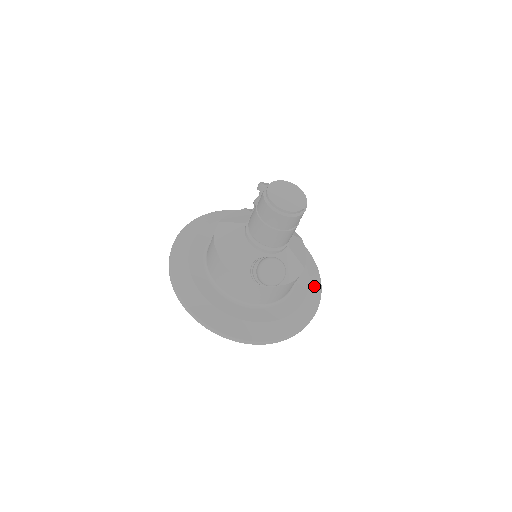
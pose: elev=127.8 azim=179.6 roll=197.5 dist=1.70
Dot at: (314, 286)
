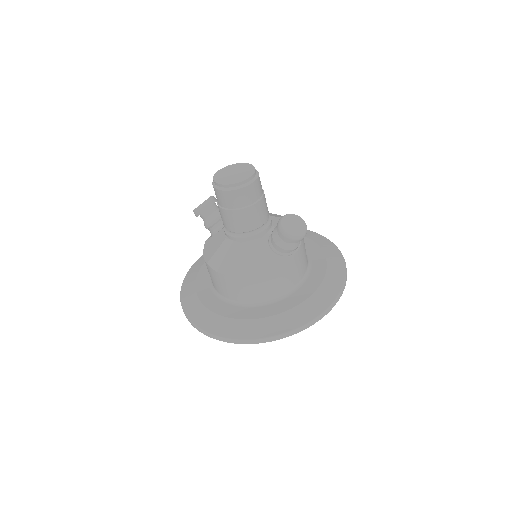
Dot at: (306, 234)
